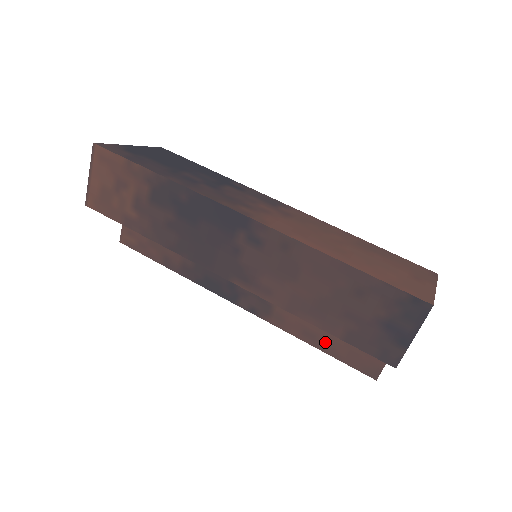
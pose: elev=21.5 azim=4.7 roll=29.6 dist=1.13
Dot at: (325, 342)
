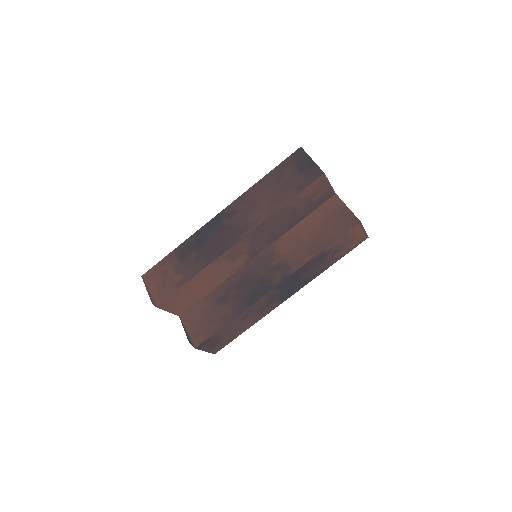
Dot at: (323, 241)
